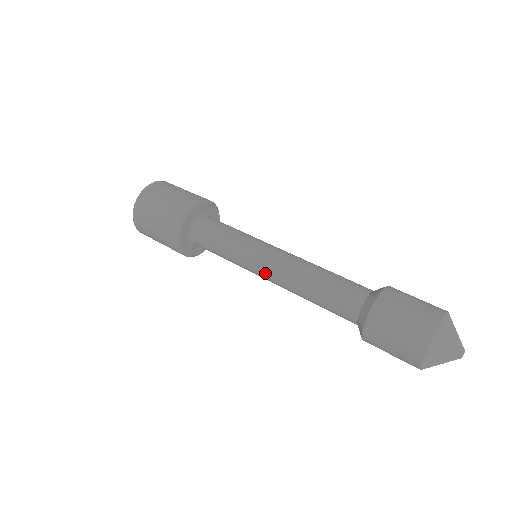
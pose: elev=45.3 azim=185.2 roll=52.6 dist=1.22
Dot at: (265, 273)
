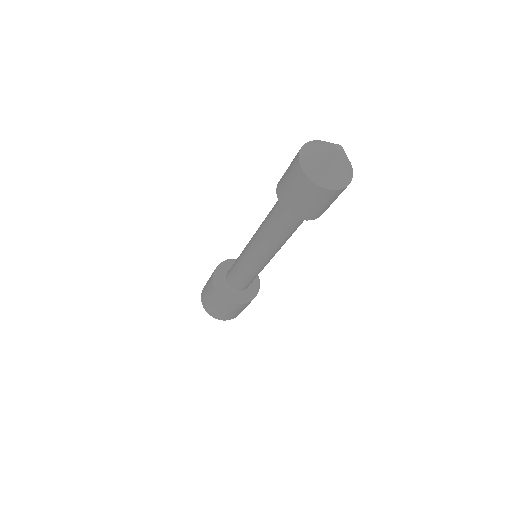
Dot at: (253, 255)
